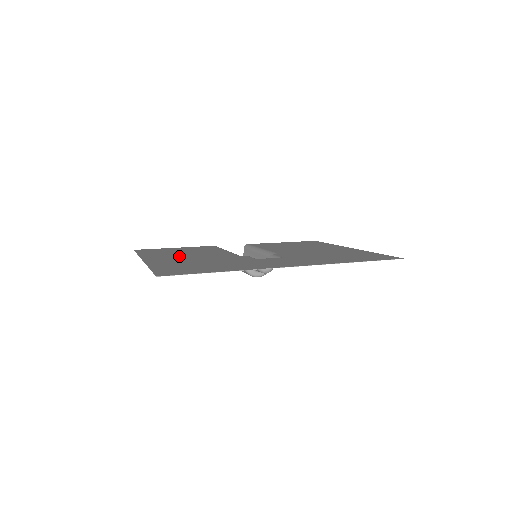
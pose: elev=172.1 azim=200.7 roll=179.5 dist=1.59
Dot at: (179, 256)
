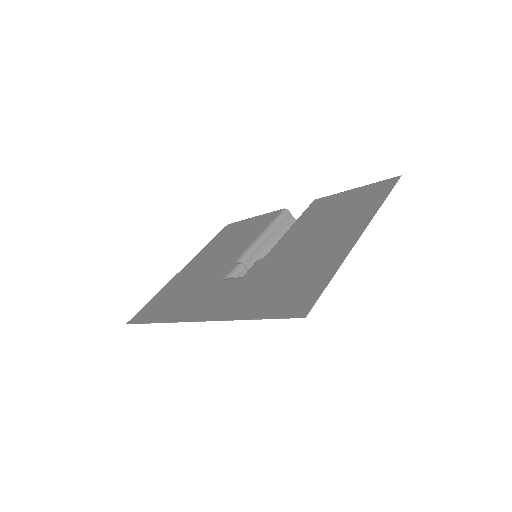
Dot at: (210, 257)
